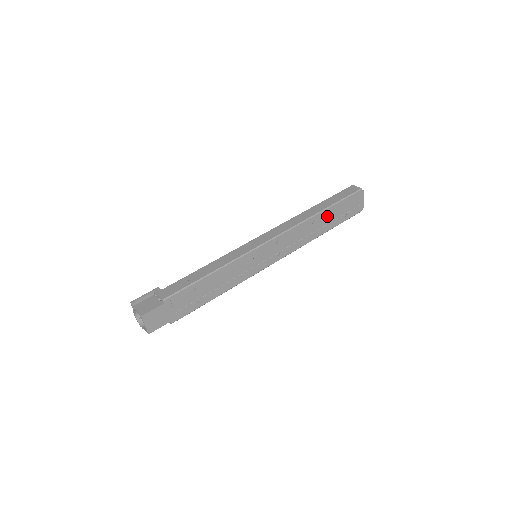
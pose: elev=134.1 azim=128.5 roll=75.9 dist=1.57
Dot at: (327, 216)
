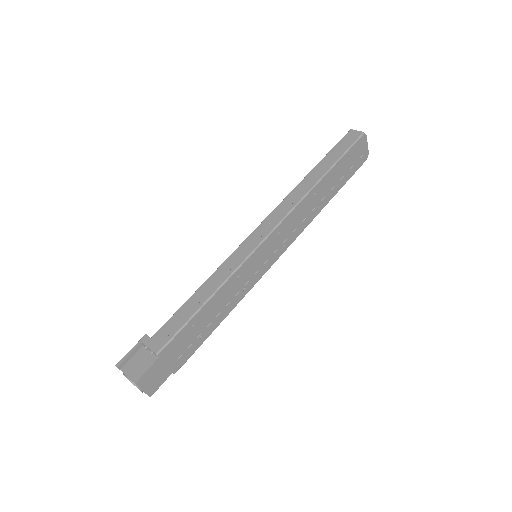
Dot at: (330, 180)
